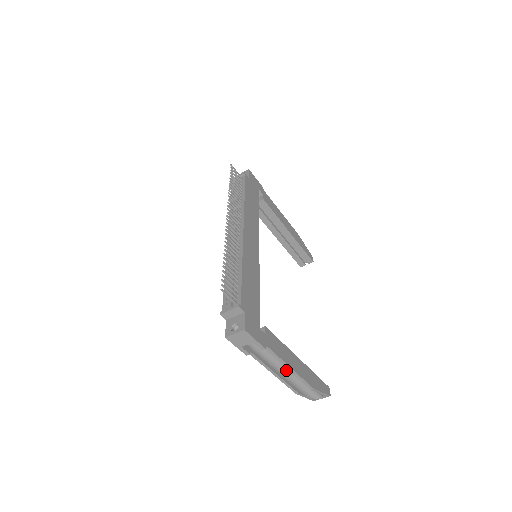
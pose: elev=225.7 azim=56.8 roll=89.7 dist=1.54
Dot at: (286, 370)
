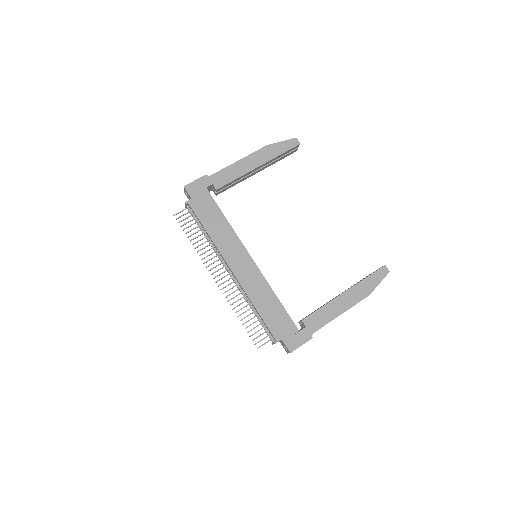
Dot at: occluded
